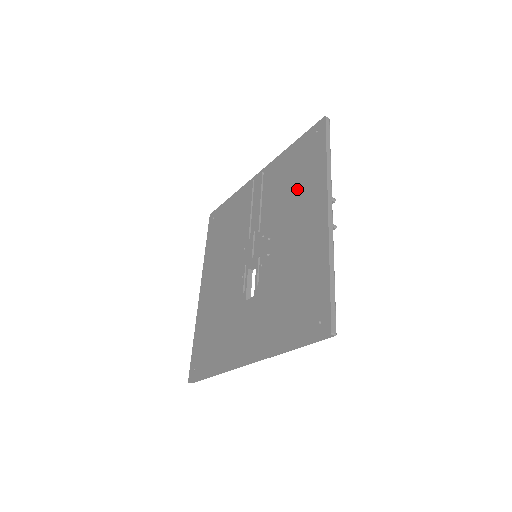
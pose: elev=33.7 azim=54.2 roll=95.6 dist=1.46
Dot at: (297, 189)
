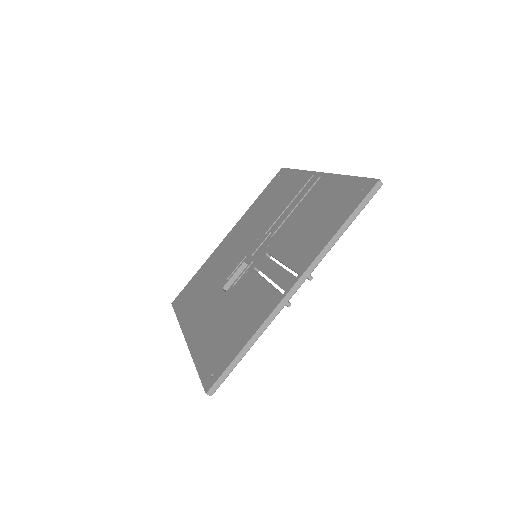
Dot at: (307, 233)
